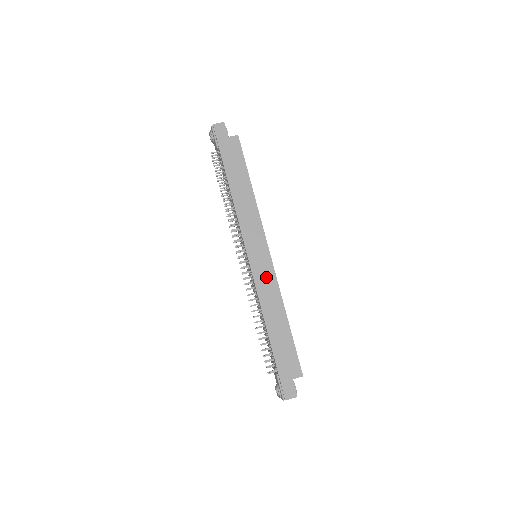
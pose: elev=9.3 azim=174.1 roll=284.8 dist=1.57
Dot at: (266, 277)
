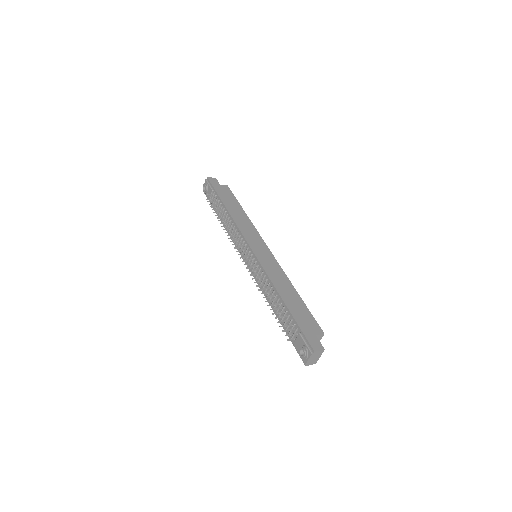
Dot at: (270, 263)
